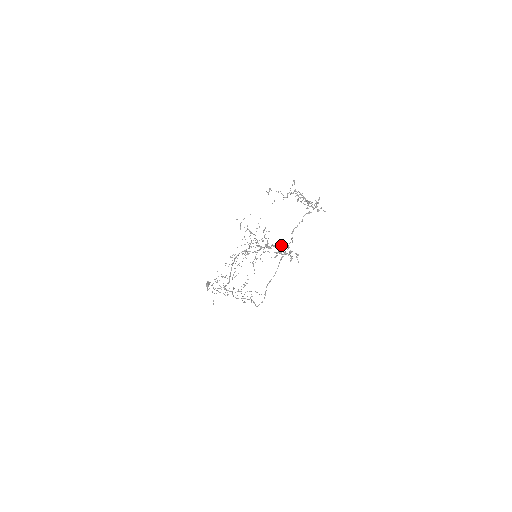
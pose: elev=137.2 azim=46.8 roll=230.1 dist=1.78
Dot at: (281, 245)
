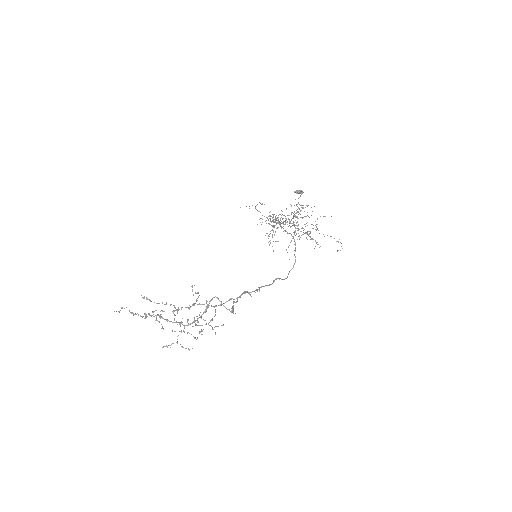
Dot at: (211, 306)
